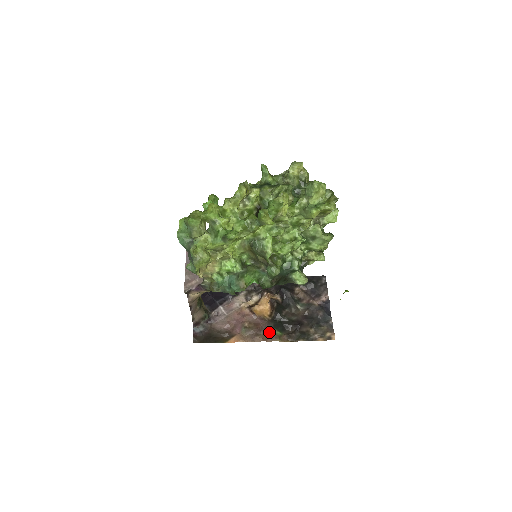
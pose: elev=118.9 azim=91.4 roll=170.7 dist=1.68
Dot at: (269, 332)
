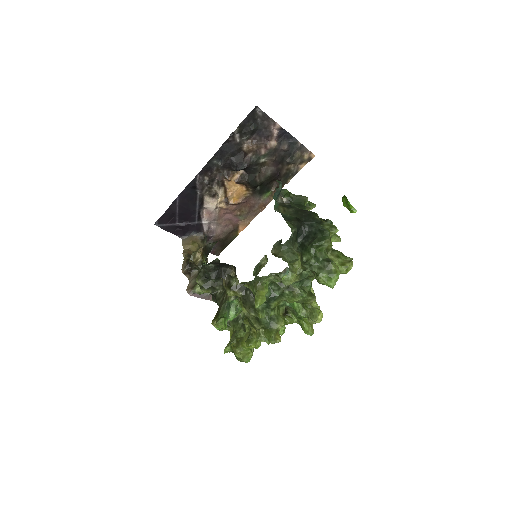
Dot at: (261, 201)
